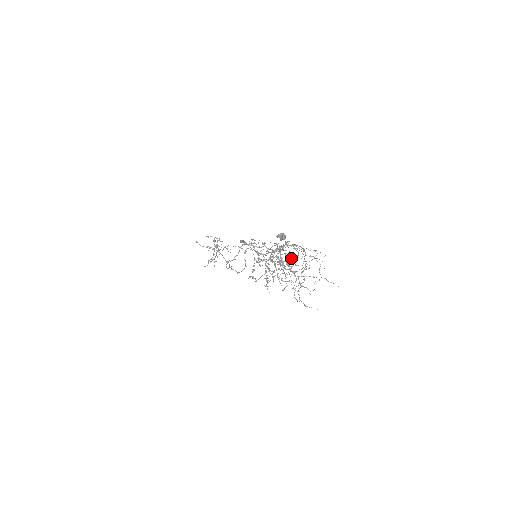
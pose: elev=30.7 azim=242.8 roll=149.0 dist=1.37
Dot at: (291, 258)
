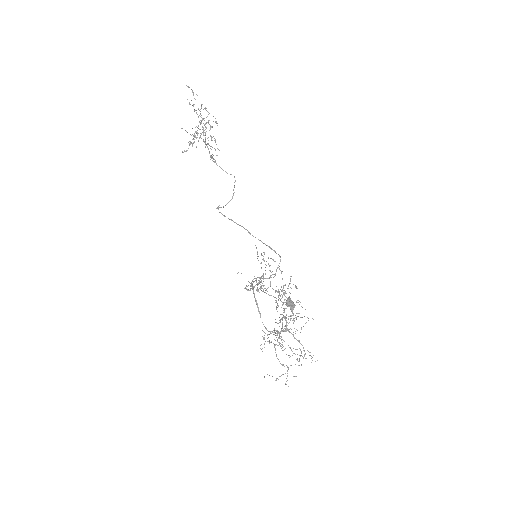
Dot at: occluded
